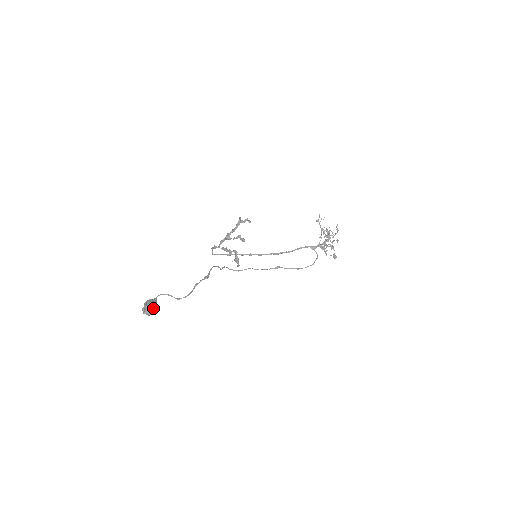
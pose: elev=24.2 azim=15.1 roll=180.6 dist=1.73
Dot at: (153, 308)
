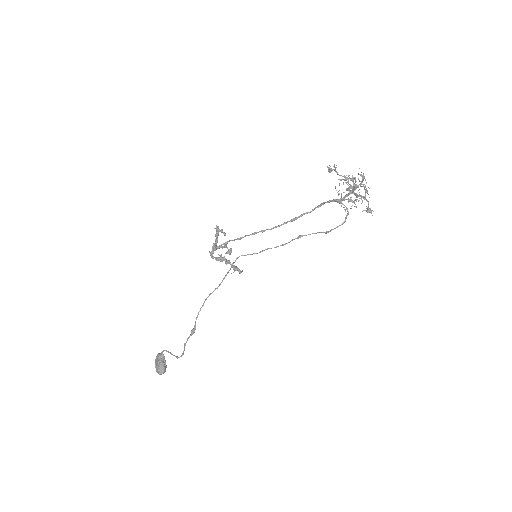
Dot at: (159, 371)
